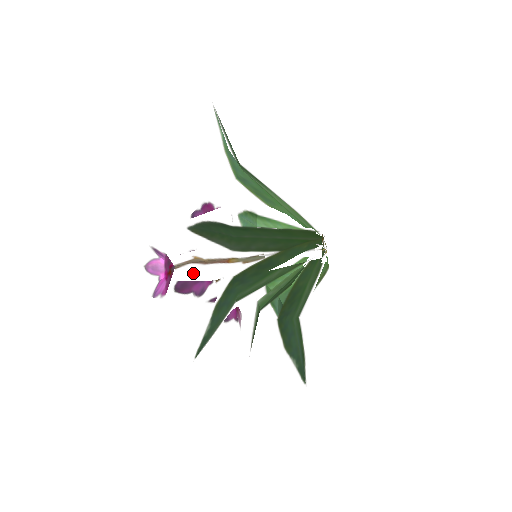
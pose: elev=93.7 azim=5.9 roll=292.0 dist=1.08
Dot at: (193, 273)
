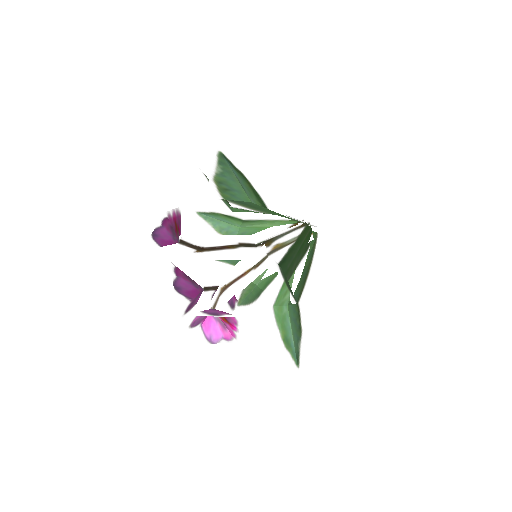
Dot at: occluded
